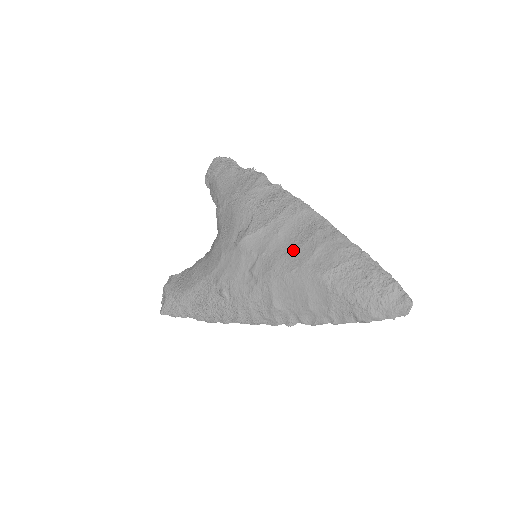
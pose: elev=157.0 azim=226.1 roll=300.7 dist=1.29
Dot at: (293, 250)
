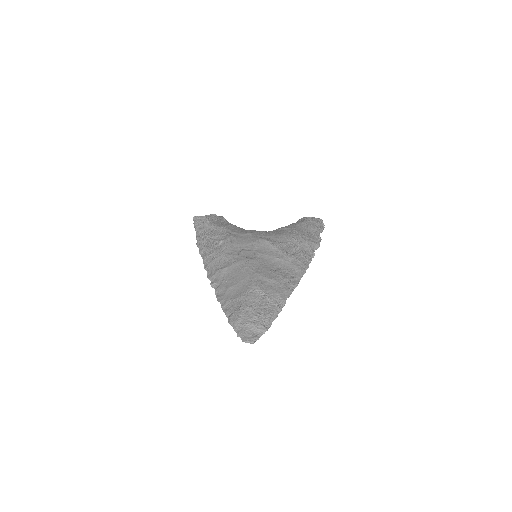
Dot at: (267, 268)
